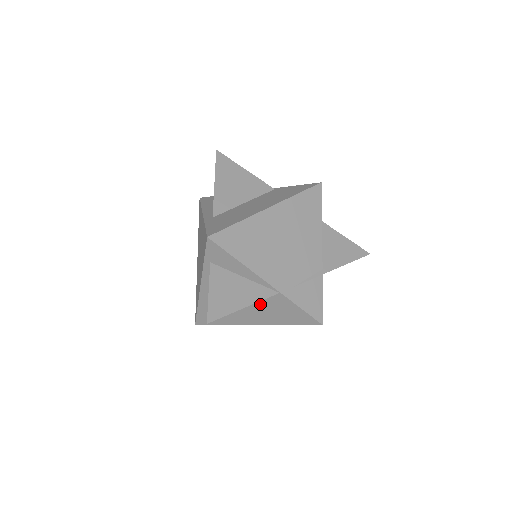
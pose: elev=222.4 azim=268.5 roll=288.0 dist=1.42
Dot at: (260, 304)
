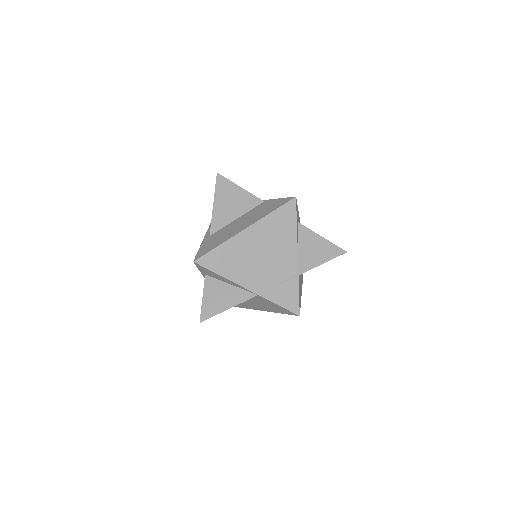
Dot at: (252, 299)
